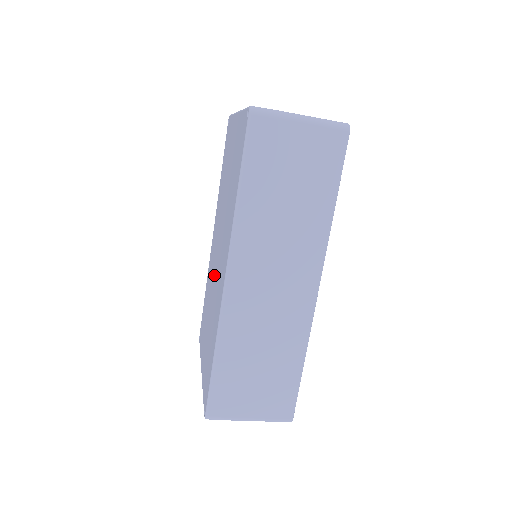
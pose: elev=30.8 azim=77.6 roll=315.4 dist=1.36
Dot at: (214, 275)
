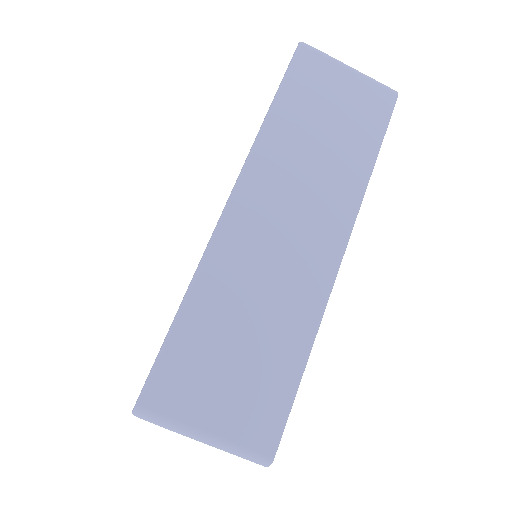
Dot at: occluded
